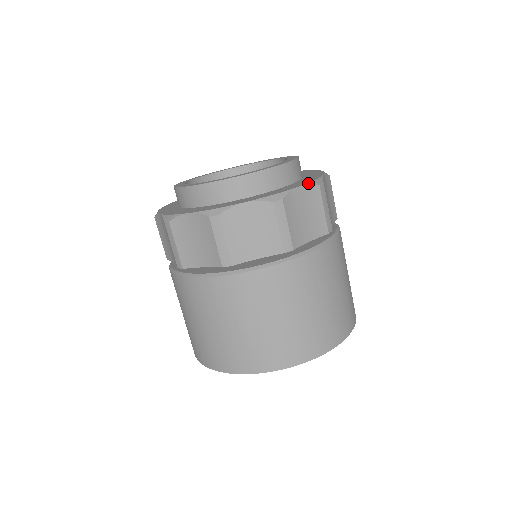
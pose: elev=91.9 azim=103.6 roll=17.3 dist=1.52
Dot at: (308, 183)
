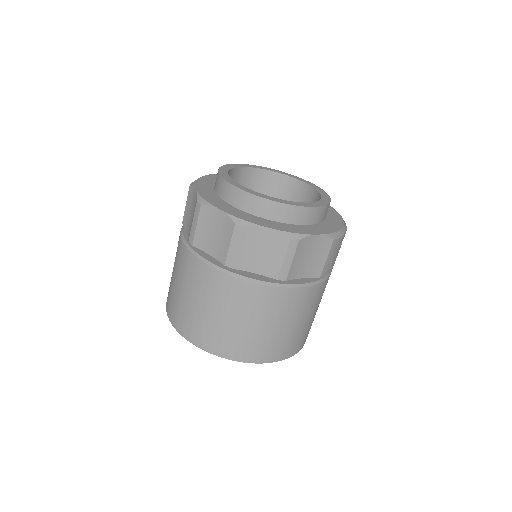
Dot at: (281, 231)
